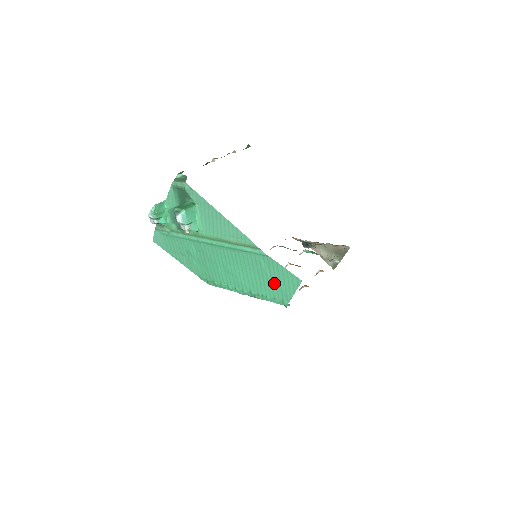
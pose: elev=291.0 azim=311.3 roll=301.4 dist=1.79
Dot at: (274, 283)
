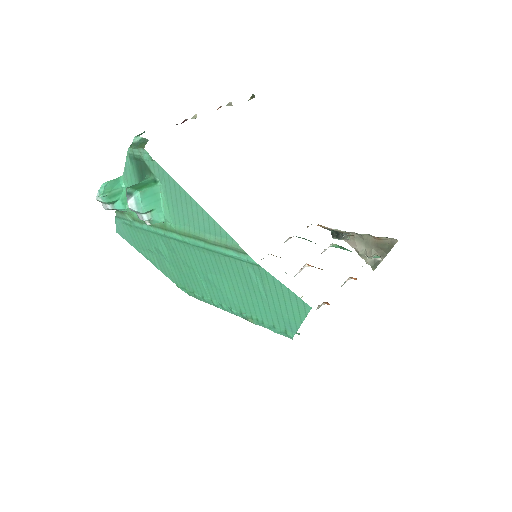
Dot at: (271, 305)
